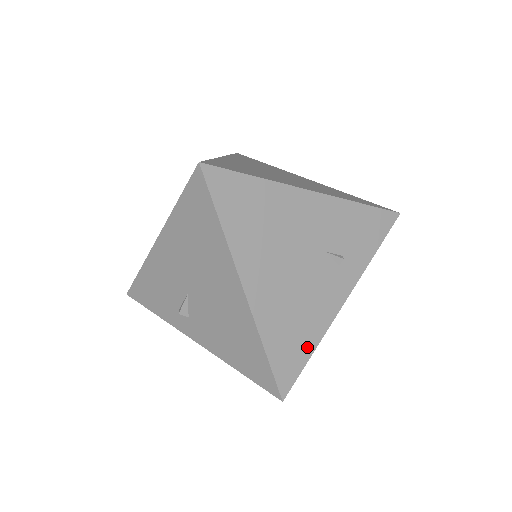
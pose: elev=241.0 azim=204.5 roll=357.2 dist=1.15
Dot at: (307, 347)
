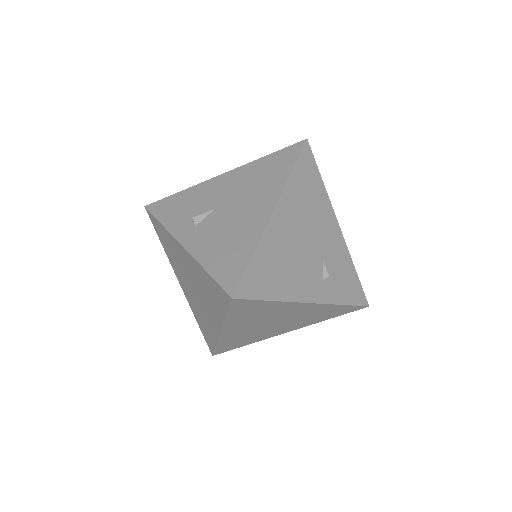
Dot at: (273, 292)
